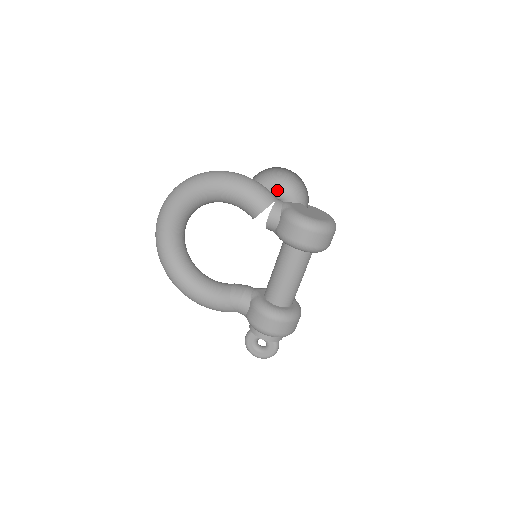
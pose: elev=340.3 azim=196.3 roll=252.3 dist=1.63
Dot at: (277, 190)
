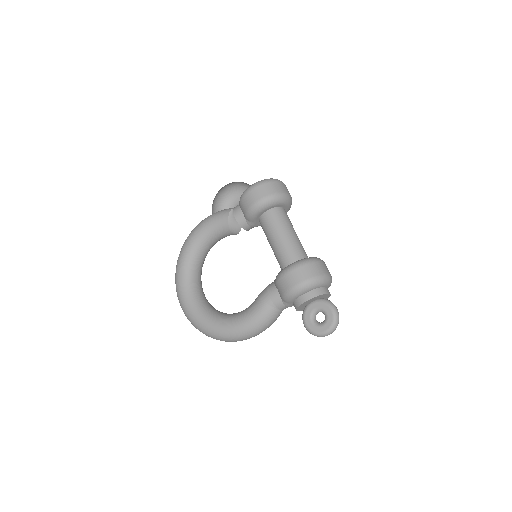
Dot at: occluded
